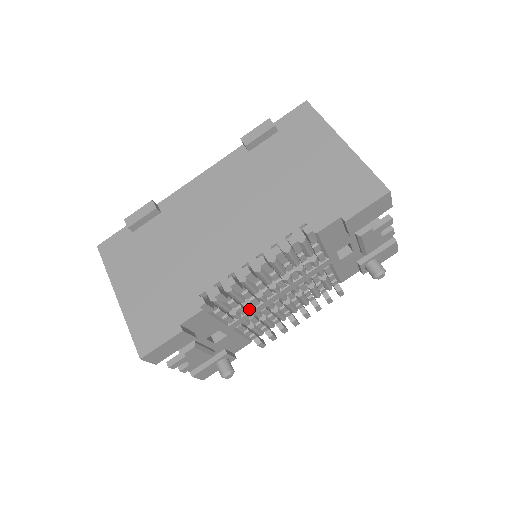
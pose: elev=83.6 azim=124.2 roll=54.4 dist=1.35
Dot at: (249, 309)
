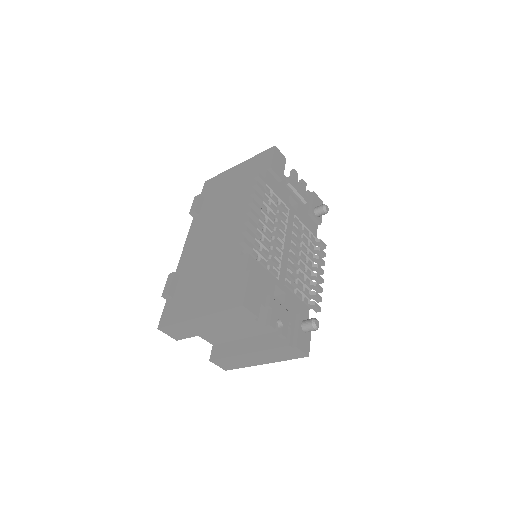
Dot at: (279, 261)
